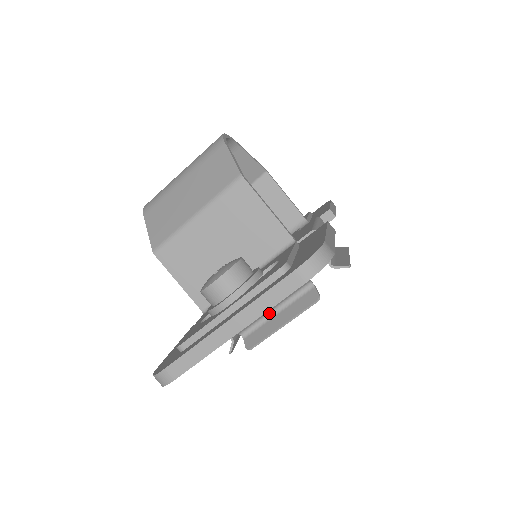
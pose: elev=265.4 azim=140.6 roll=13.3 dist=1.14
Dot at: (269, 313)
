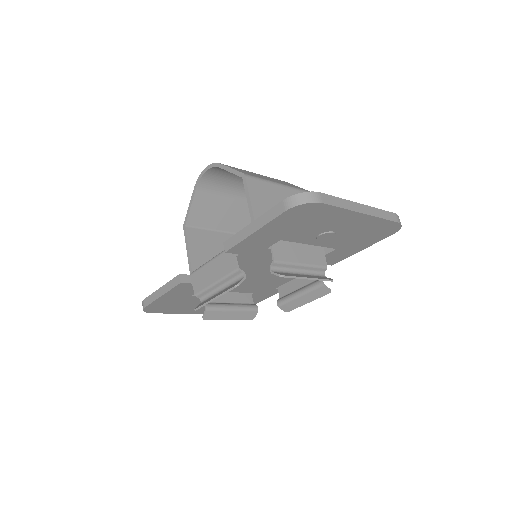
Dot at: (295, 270)
